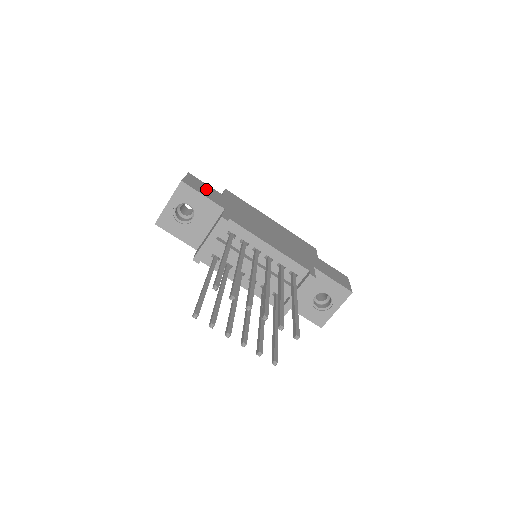
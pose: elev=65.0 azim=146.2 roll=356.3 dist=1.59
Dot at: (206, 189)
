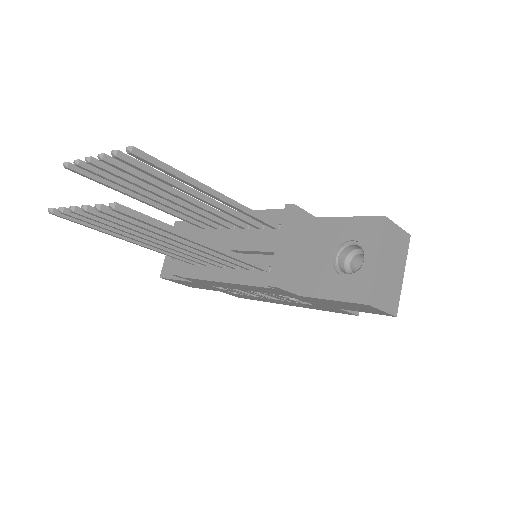
Dot at: occluded
